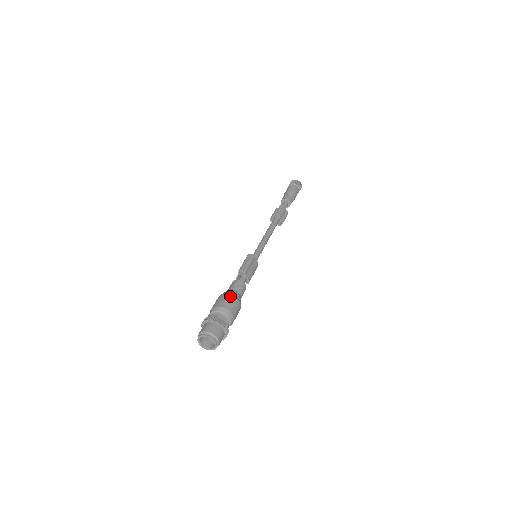
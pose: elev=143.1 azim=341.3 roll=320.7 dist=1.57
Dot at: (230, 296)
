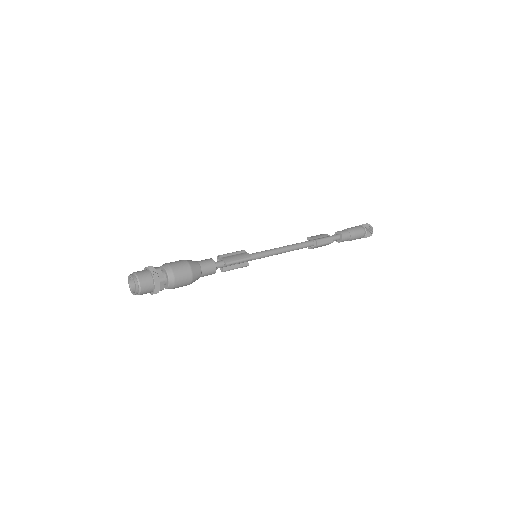
Dot at: occluded
